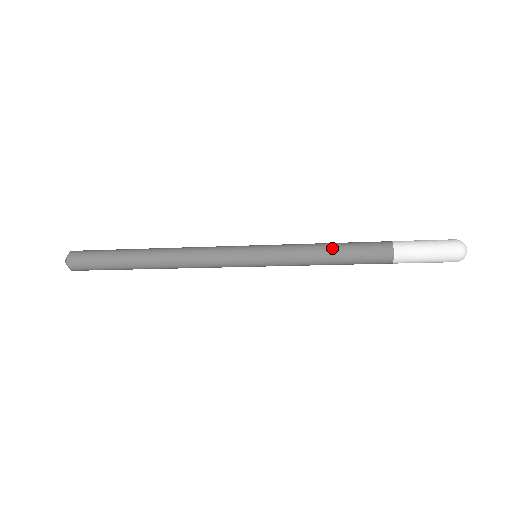
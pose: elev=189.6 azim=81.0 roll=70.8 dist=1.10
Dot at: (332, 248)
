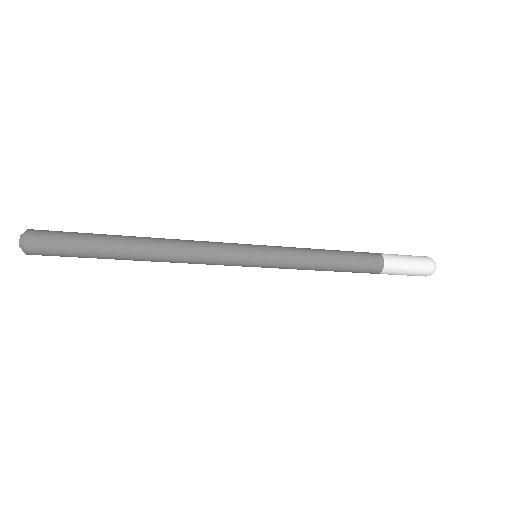
Dot at: (332, 265)
